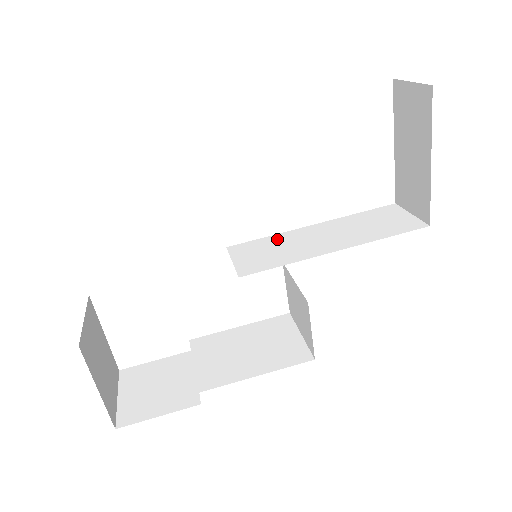
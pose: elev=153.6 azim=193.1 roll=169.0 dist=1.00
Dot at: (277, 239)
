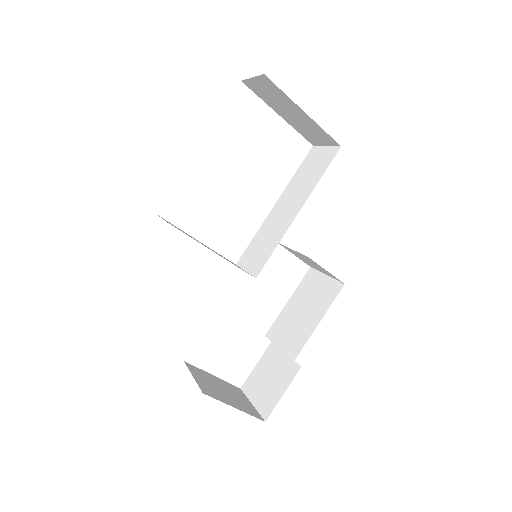
Dot at: (260, 234)
